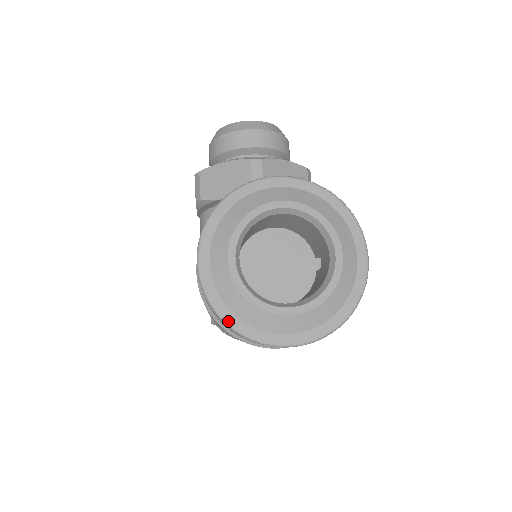
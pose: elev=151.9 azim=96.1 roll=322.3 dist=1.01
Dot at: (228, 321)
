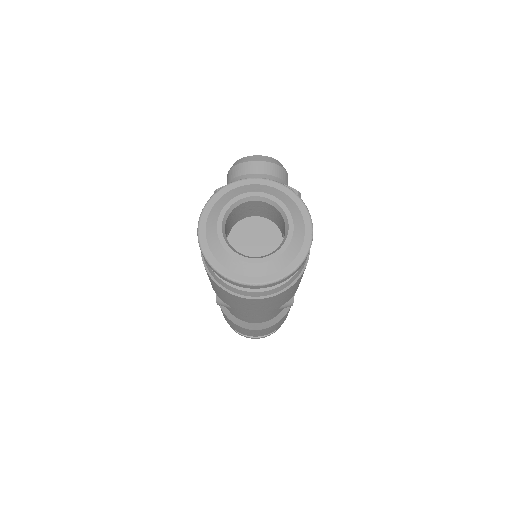
Dot at: (214, 265)
